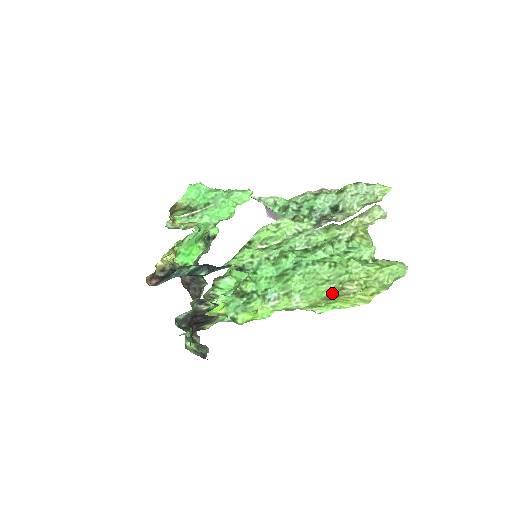
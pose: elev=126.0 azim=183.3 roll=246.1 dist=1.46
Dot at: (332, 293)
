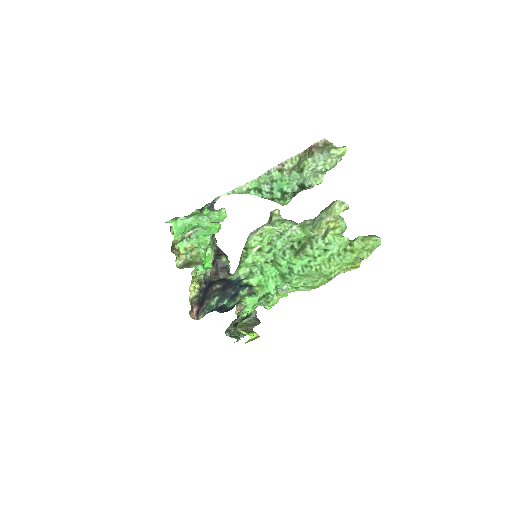
Dot at: (326, 282)
